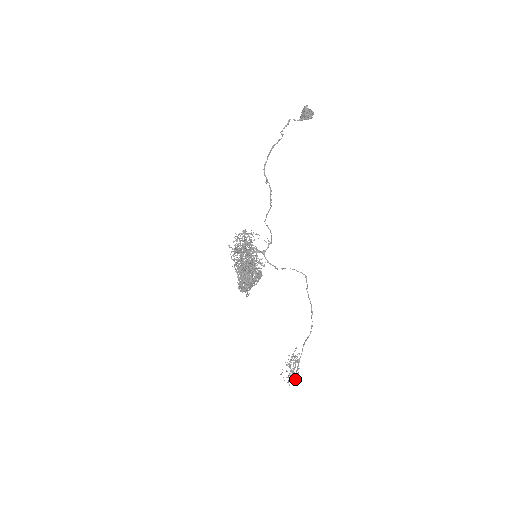
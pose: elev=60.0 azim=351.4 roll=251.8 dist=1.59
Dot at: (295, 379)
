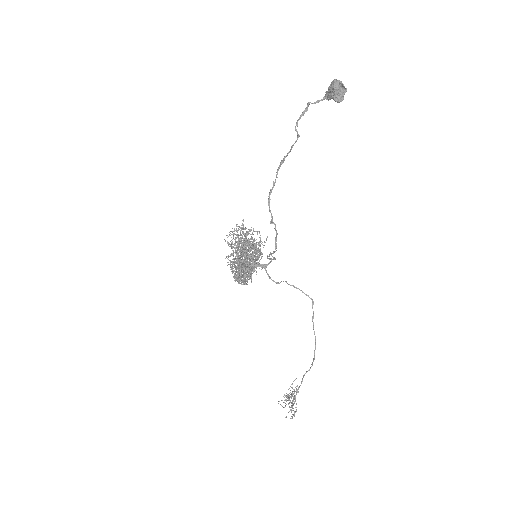
Dot at: occluded
